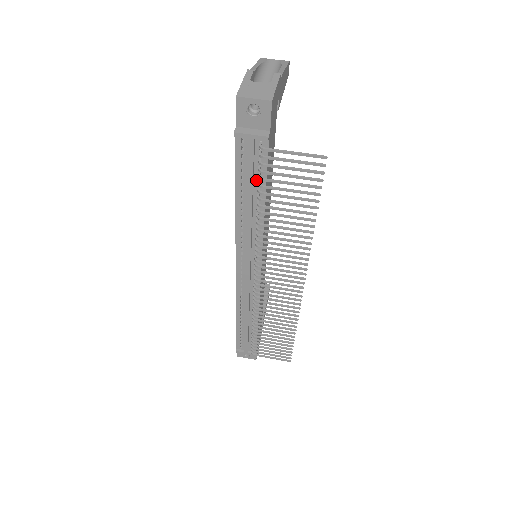
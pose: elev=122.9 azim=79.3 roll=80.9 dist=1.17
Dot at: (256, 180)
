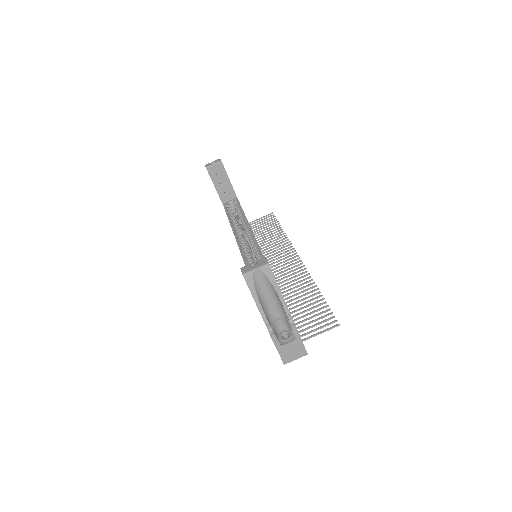
Dot at: occluded
